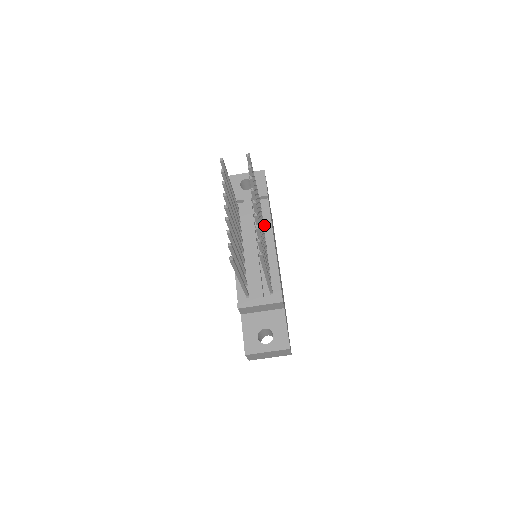
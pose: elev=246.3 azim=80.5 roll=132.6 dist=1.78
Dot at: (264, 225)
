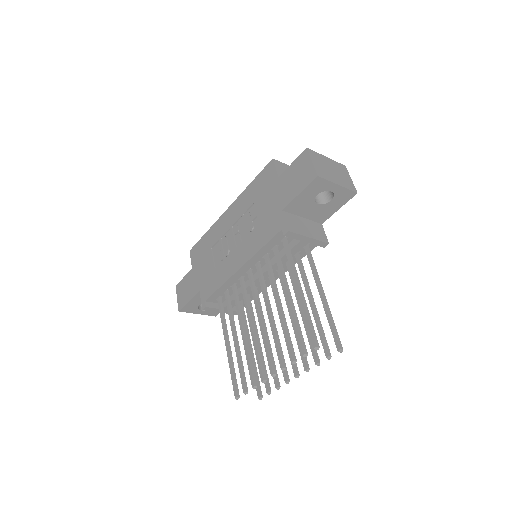
Dot at: occluded
